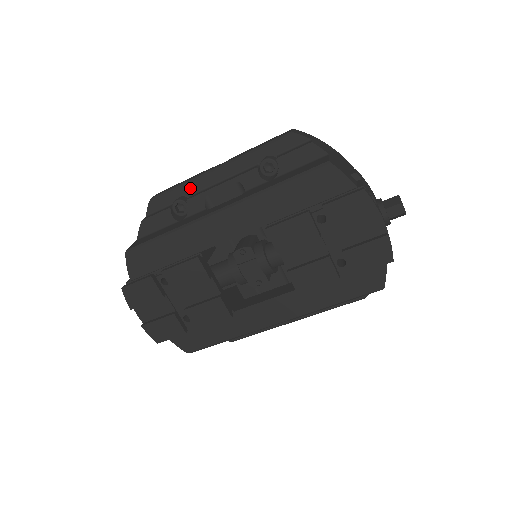
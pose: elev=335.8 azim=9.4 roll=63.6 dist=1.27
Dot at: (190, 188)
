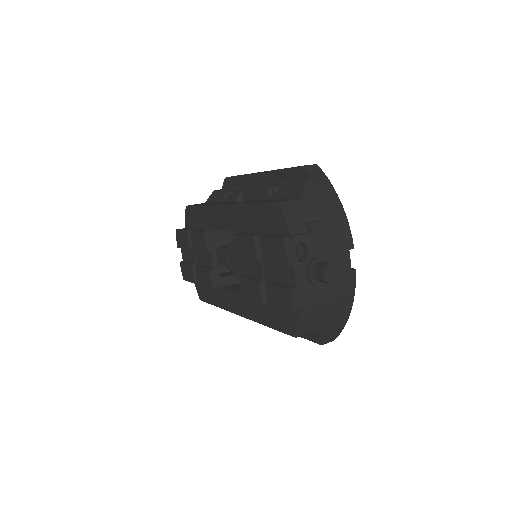
Dot at: (244, 181)
